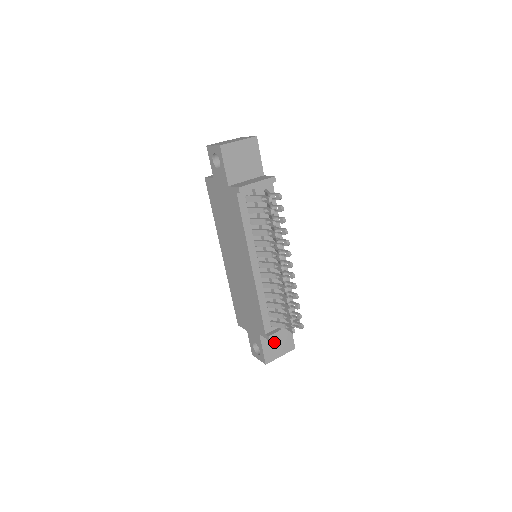
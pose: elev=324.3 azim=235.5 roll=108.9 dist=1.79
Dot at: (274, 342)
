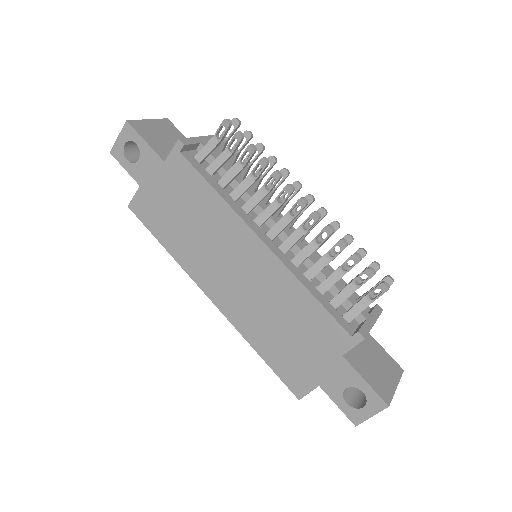
Dot at: (370, 365)
